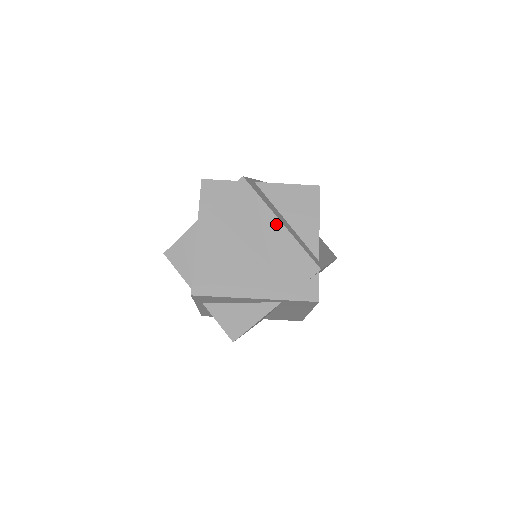
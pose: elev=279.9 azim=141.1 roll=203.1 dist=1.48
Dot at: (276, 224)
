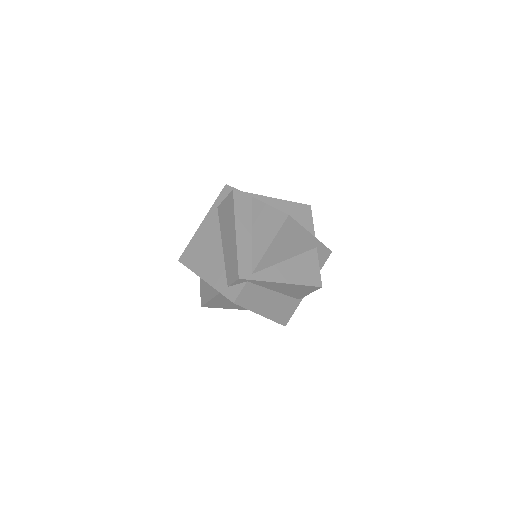
Dot at: (234, 233)
